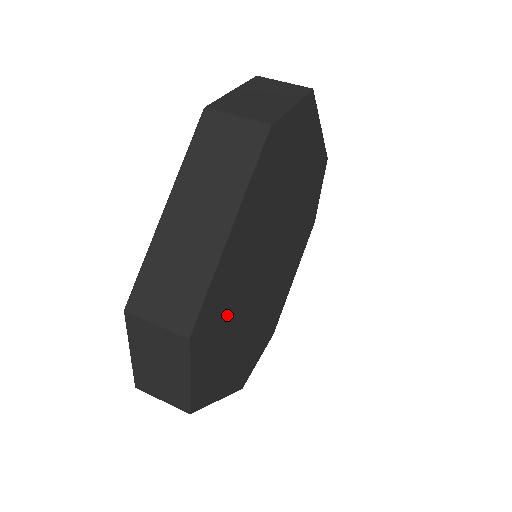
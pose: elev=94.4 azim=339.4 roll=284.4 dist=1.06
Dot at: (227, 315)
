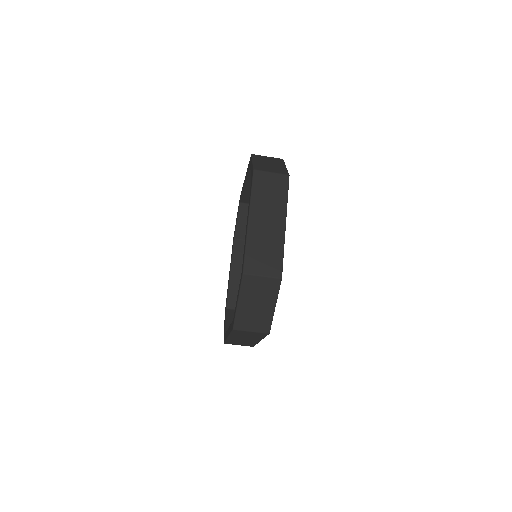
Dot at: occluded
